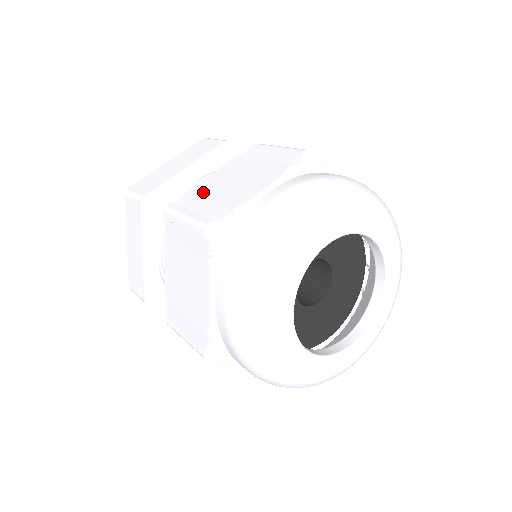
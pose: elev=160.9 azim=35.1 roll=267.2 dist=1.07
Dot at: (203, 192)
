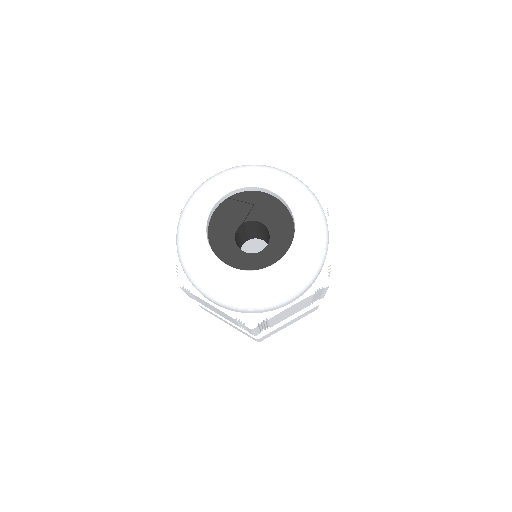
Dot at: occluded
